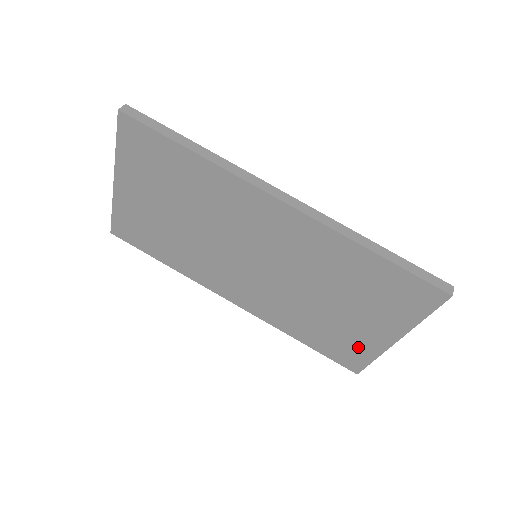
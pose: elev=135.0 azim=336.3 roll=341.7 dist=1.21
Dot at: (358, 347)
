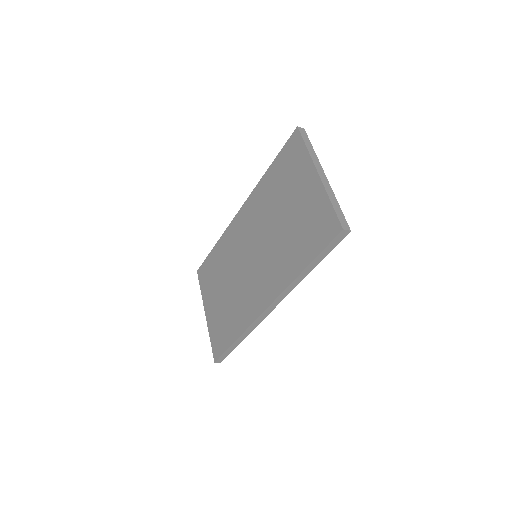
Dot at: (318, 212)
